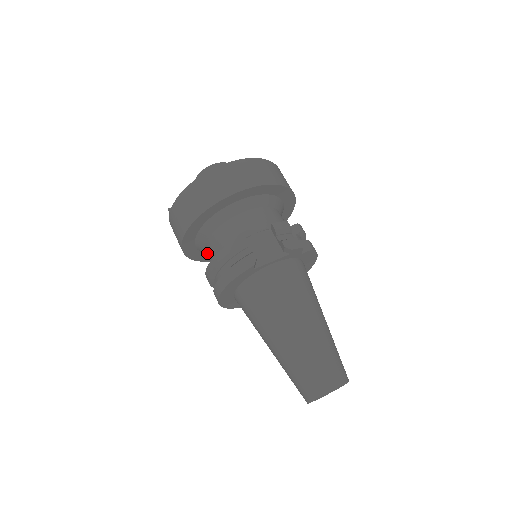
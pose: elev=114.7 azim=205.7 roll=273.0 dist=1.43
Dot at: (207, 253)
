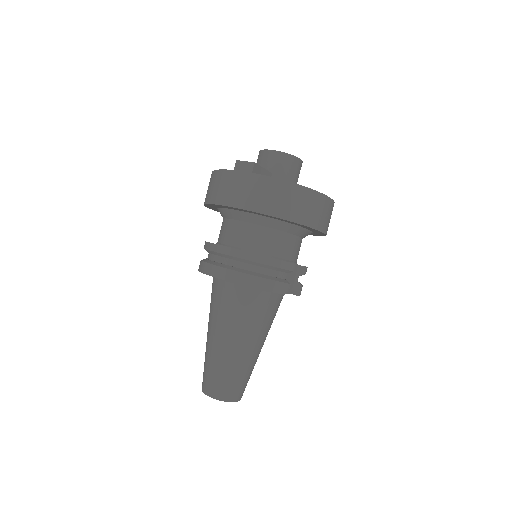
Dot at: (228, 215)
